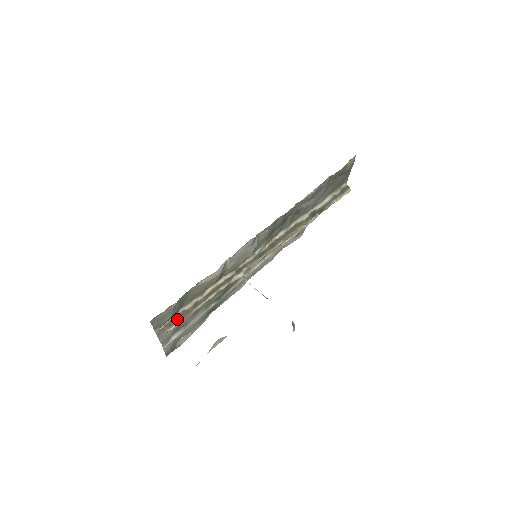
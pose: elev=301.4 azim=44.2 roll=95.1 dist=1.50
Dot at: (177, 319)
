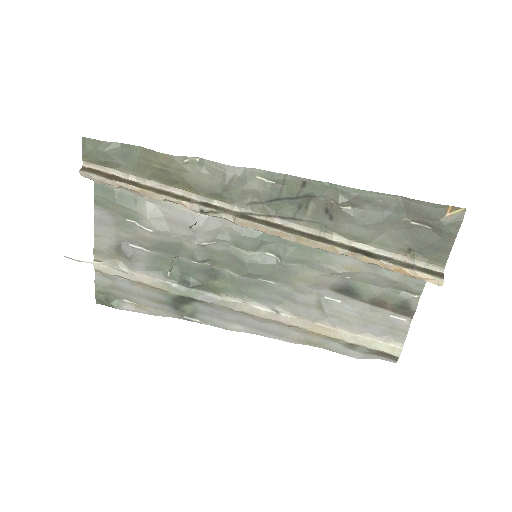
Dot at: (104, 175)
